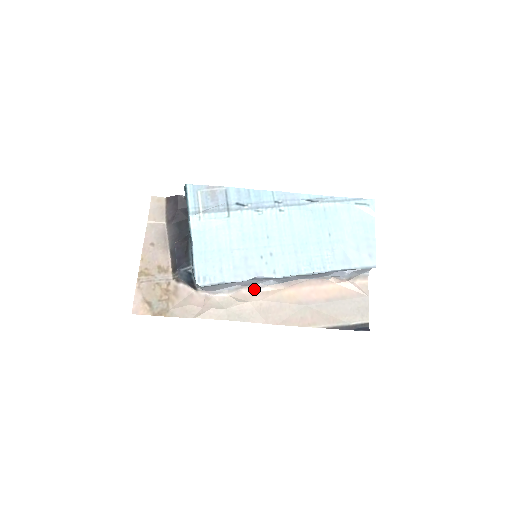
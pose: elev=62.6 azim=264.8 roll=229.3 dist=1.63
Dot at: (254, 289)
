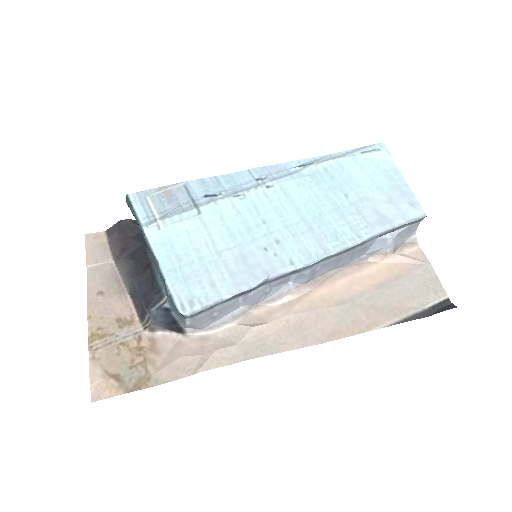
Dot at: (269, 304)
